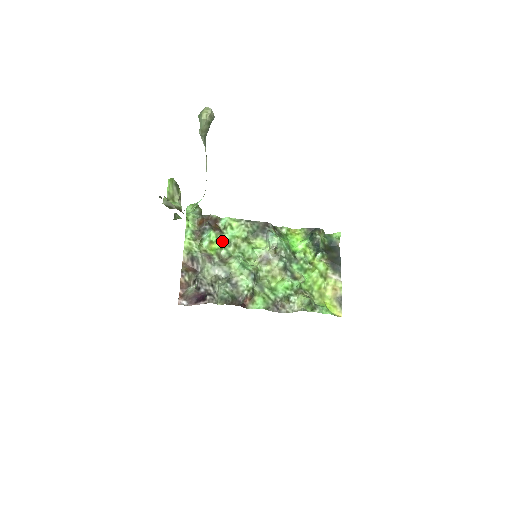
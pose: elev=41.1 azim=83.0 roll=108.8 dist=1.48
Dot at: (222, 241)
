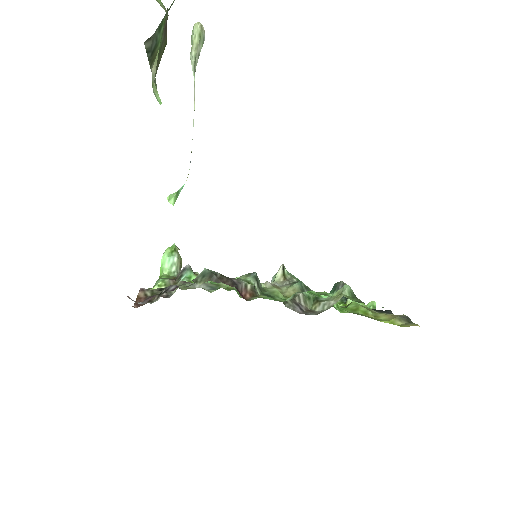
Dot at: occluded
